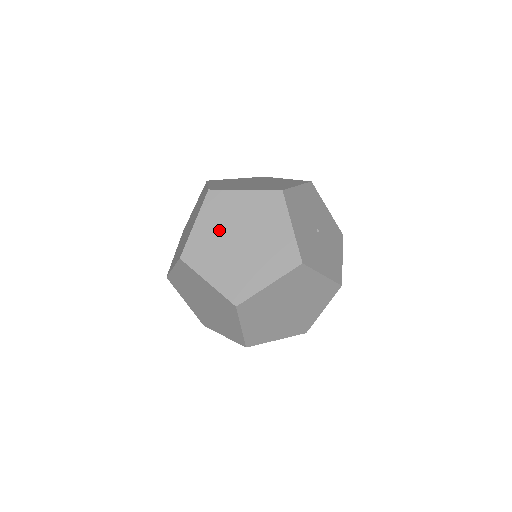
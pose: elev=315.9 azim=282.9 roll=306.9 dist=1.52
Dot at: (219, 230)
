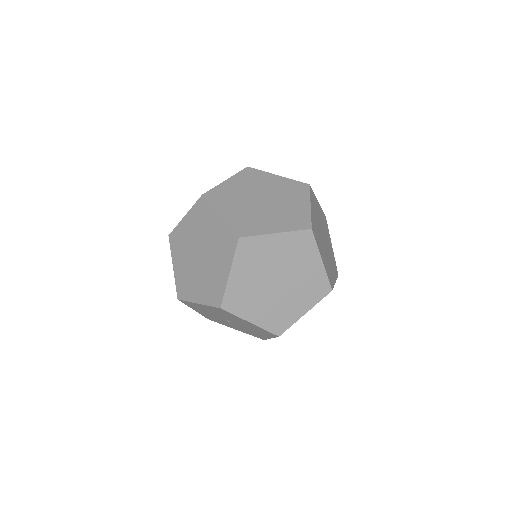
Dot at: (241, 206)
